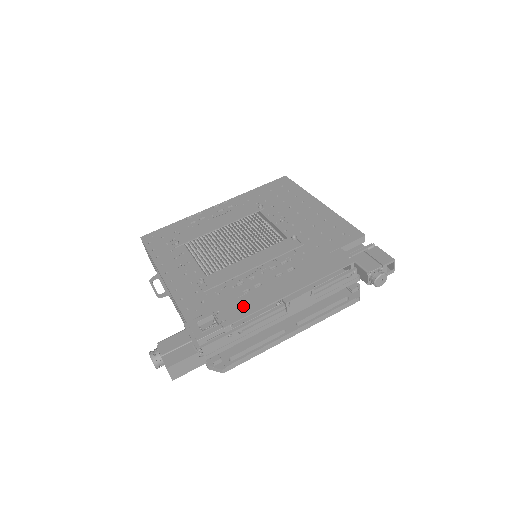
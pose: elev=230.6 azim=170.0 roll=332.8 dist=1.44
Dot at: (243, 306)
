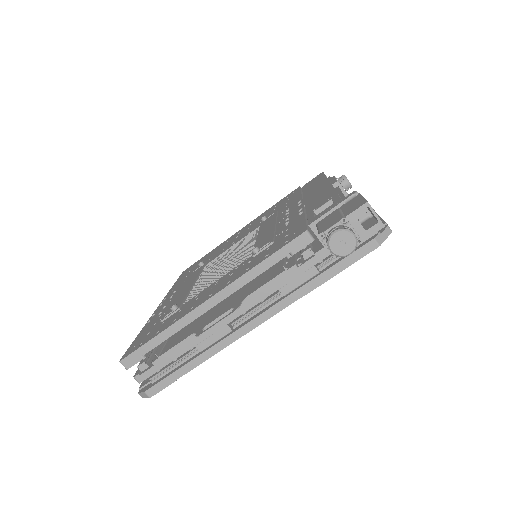
Dot at: (320, 199)
